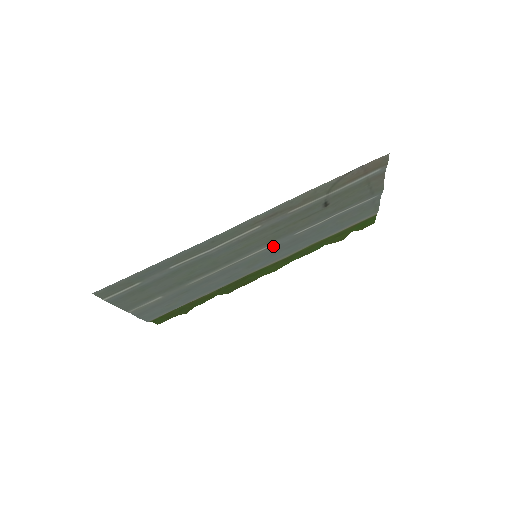
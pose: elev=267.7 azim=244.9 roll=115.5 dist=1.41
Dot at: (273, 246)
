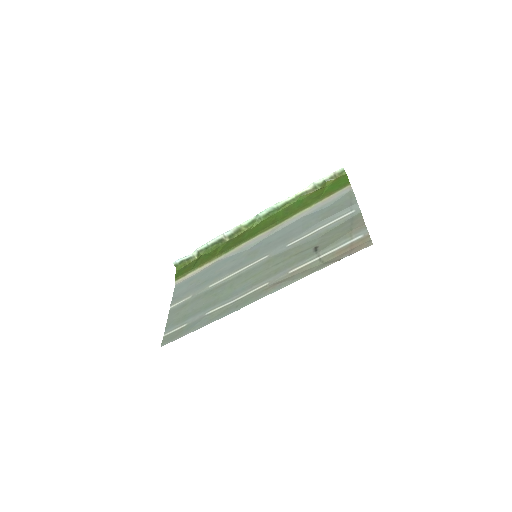
Dot at: (270, 252)
